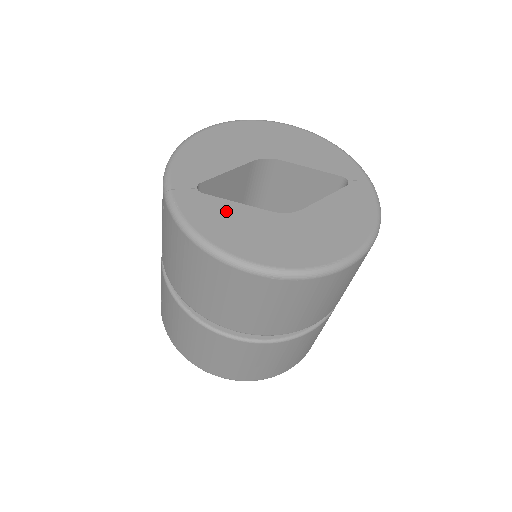
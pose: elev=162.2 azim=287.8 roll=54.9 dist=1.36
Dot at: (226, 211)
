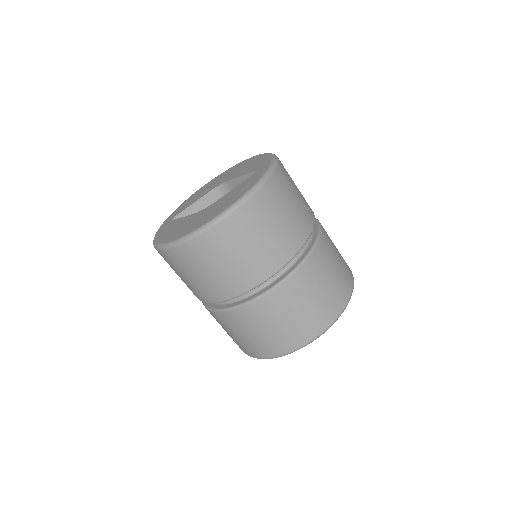
Dot at: (175, 224)
